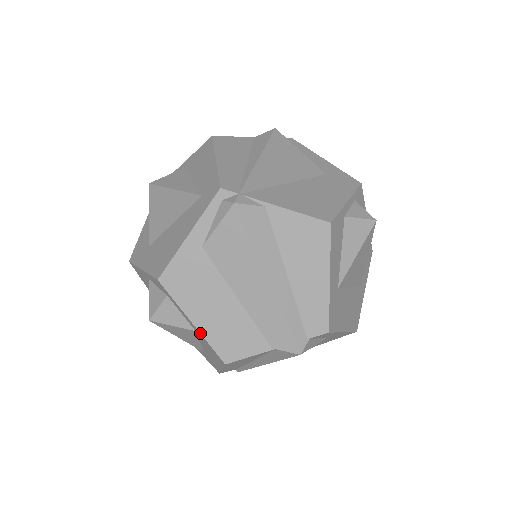
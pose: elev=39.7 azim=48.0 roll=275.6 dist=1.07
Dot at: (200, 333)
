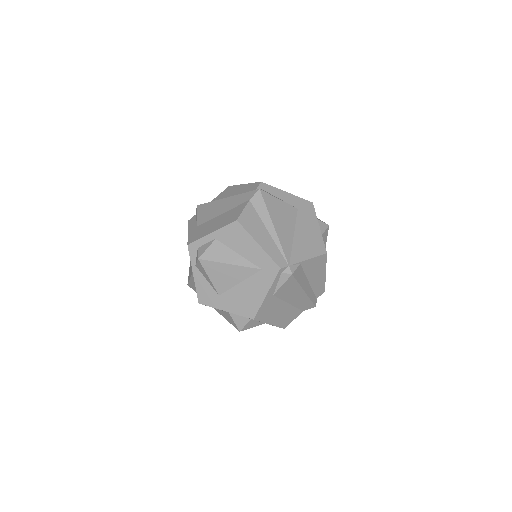
Dot at: occluded
